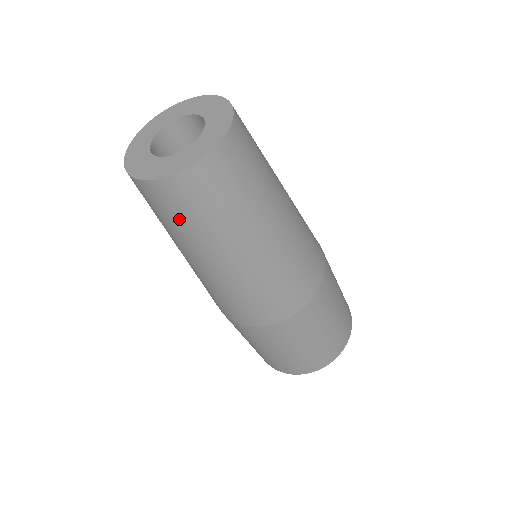
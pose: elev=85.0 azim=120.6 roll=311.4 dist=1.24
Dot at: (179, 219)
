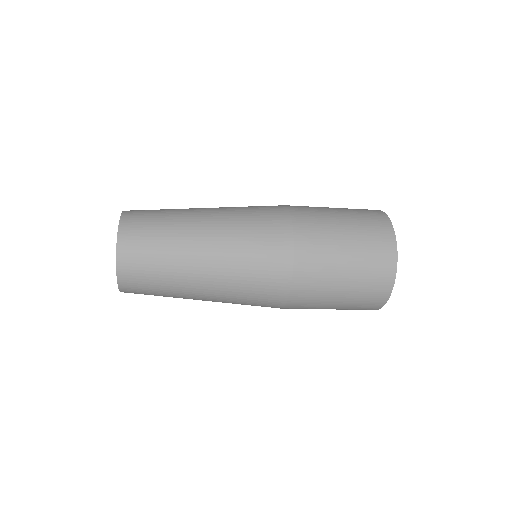
Dot at: (153, 282)
